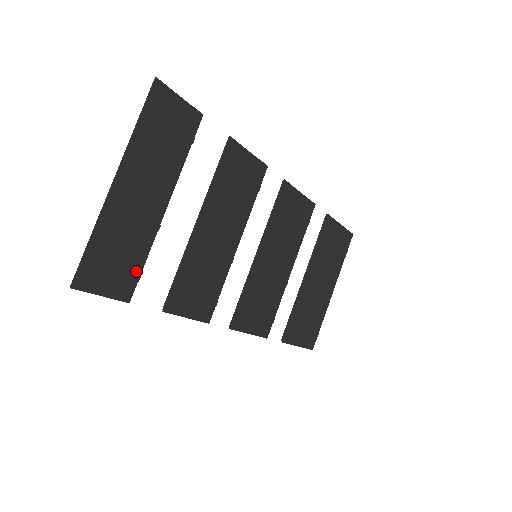
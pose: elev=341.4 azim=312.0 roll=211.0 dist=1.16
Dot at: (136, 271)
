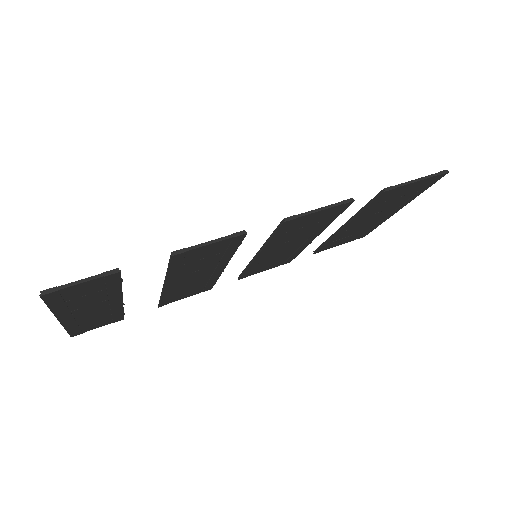
Dot at: (118, 315)
